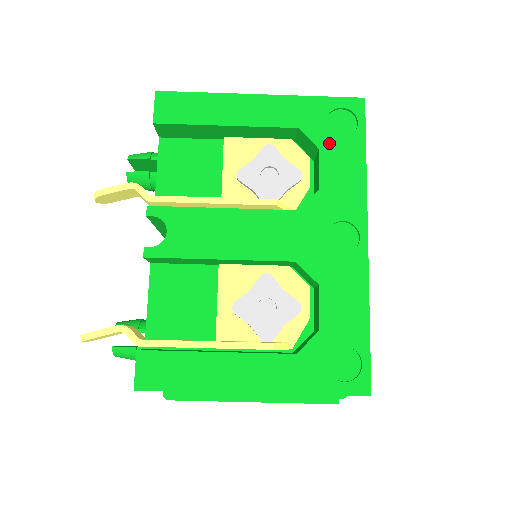
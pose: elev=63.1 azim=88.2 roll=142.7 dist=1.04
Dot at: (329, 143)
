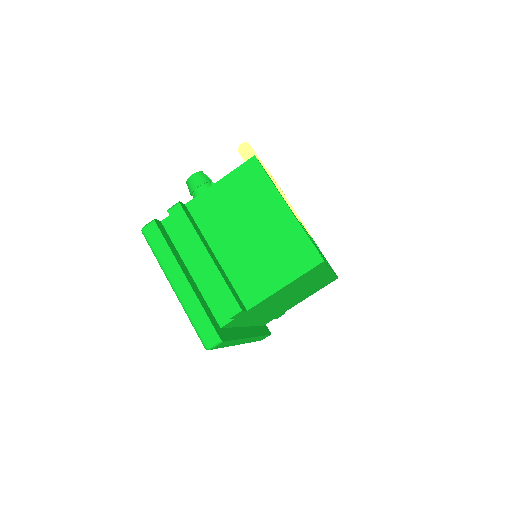
Dot at: occluded
